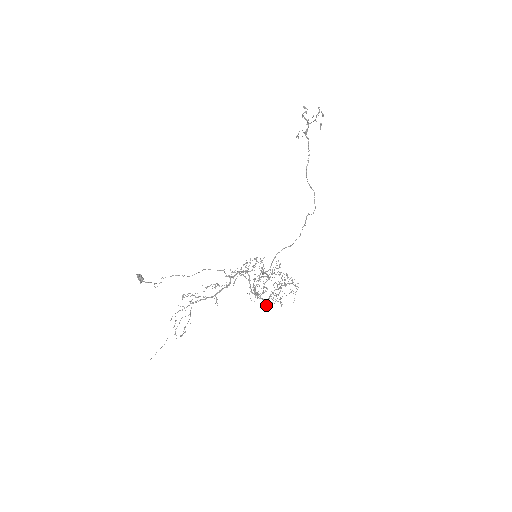
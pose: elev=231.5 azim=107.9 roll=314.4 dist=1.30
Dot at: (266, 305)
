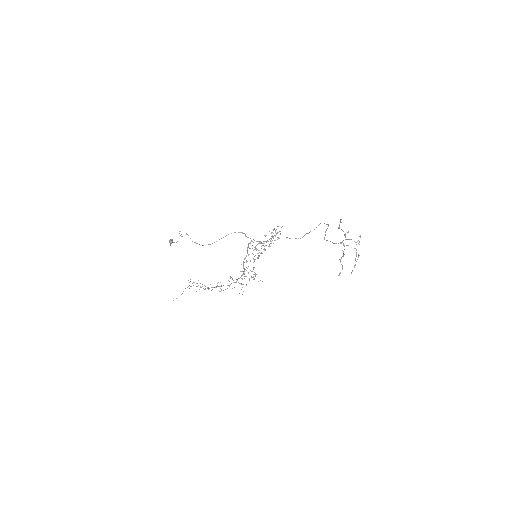
Dot at: occluded
